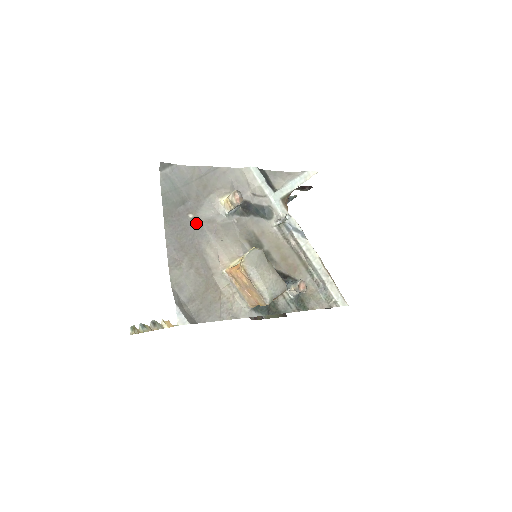
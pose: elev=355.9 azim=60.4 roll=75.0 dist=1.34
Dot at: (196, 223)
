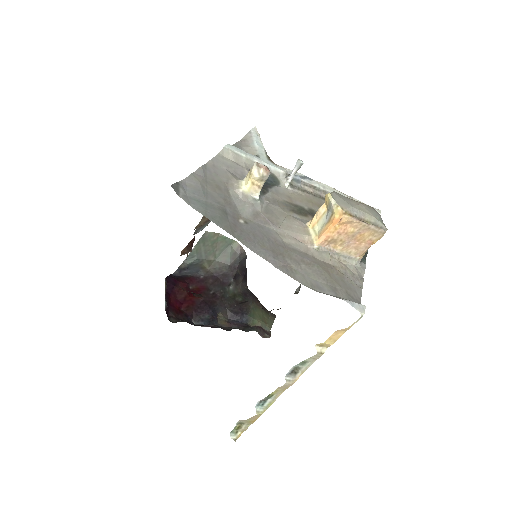
Dot at: (252, 224)
